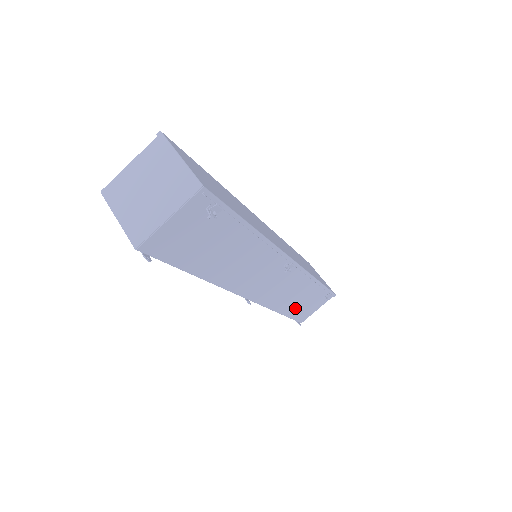
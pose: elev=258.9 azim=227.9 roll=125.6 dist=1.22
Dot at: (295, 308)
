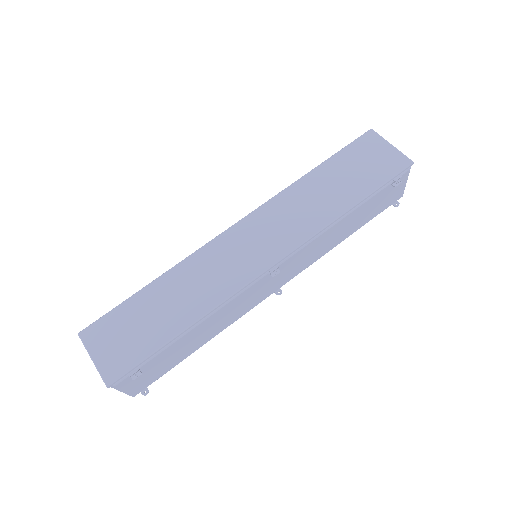
Dot at: (361, 221)
